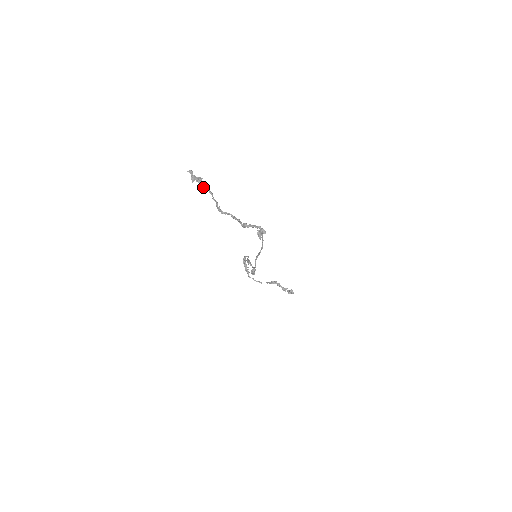
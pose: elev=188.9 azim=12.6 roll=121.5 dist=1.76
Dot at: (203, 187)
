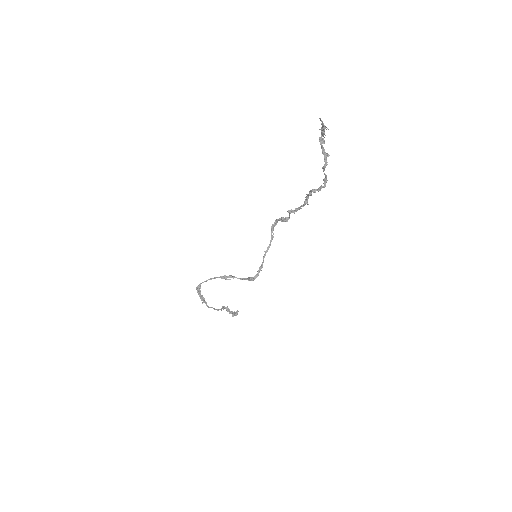
Dot at: occluded
